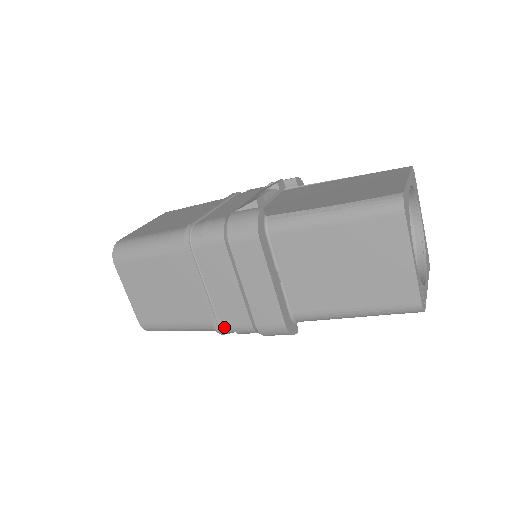
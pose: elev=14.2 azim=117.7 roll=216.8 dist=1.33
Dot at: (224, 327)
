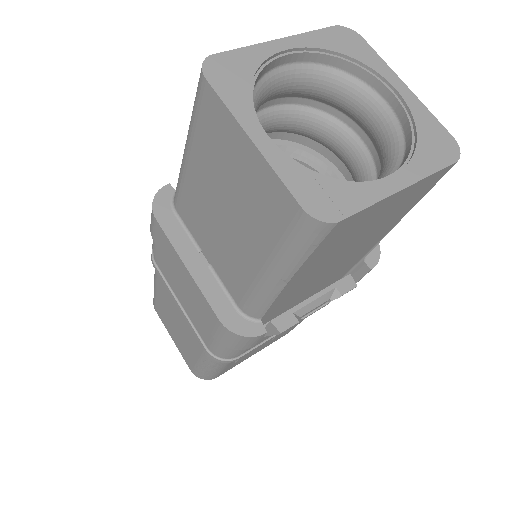
Dot at: (211, 350)
